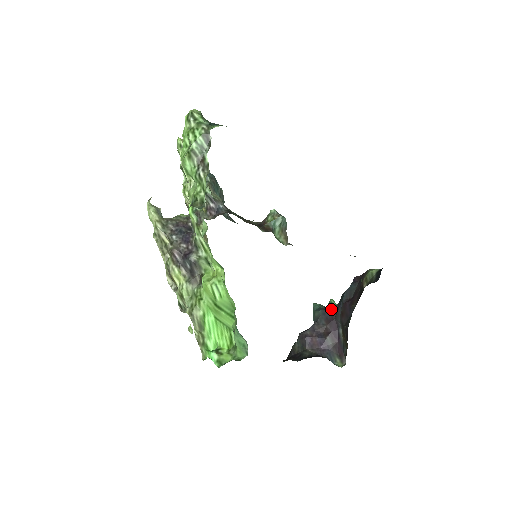
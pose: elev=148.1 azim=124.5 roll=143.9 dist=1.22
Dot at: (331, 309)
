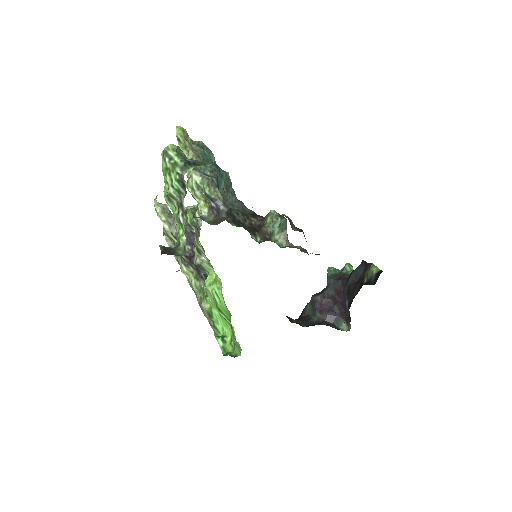
Dot at: (341, 281)
